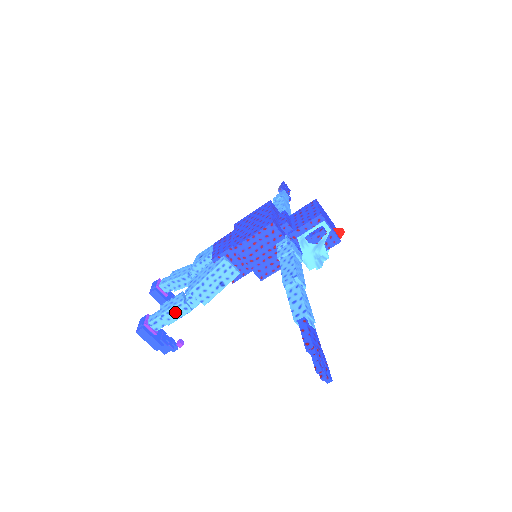
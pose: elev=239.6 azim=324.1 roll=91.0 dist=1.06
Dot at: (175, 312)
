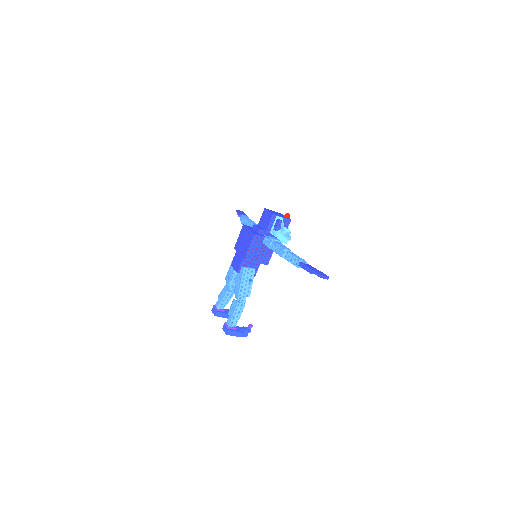
Dot at: (238, 311)
